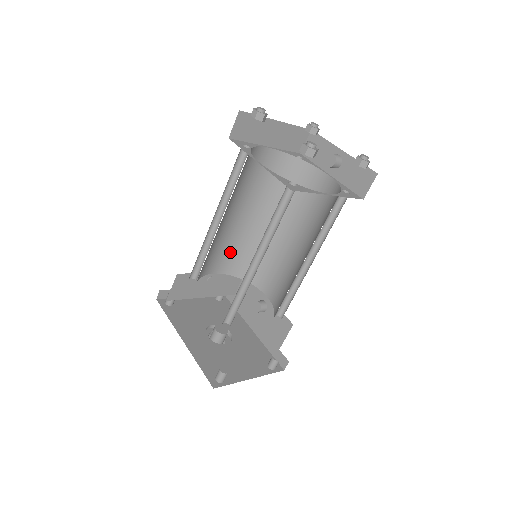
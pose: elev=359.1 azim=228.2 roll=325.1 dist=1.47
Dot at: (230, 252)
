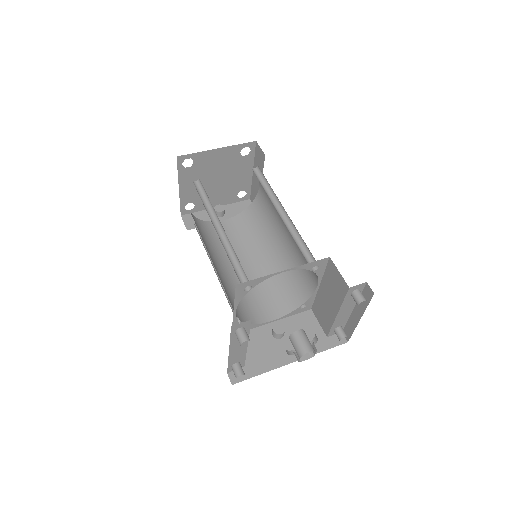
Dot at: occluded
